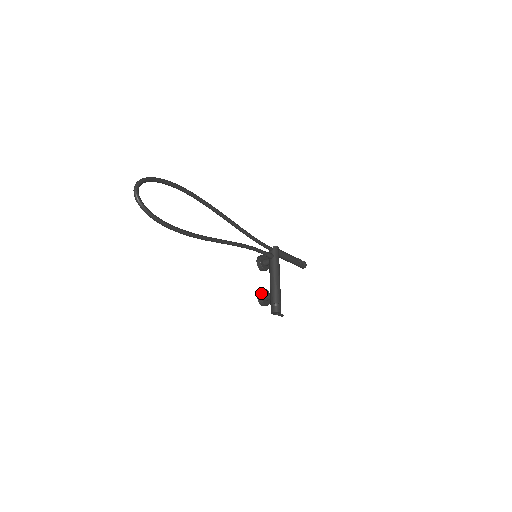
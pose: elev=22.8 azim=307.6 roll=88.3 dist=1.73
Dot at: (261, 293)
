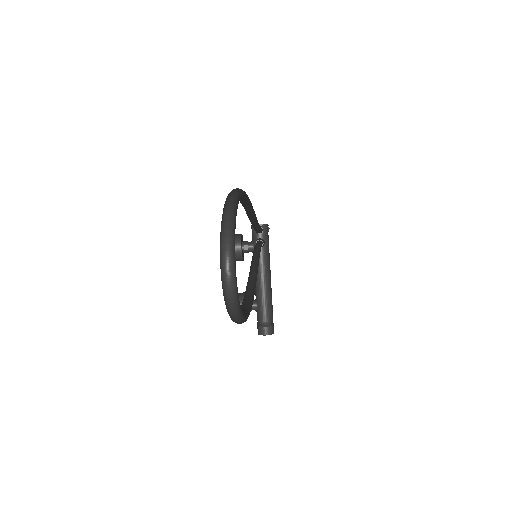
Dot at: occluded
